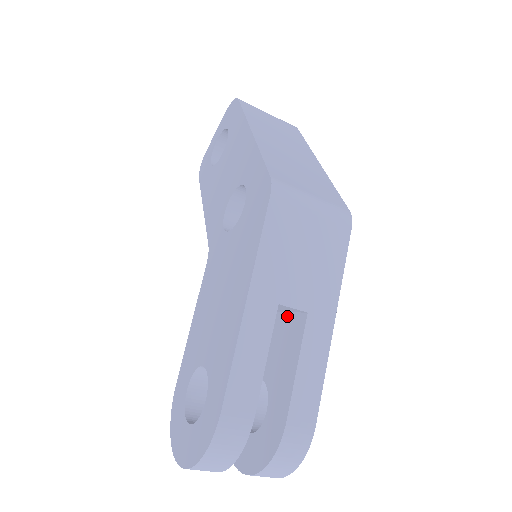
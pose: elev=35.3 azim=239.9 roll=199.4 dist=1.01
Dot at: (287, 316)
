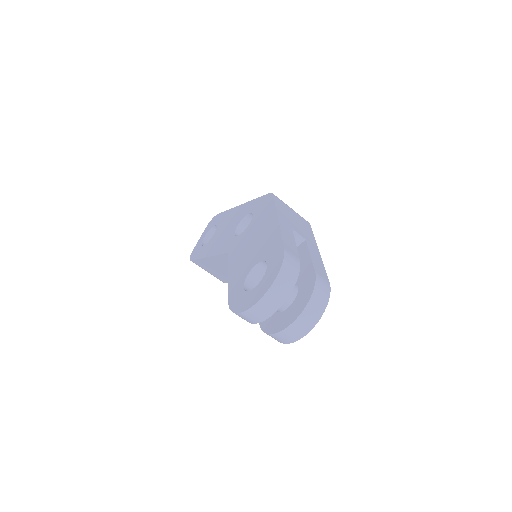
Dot at: occluded
